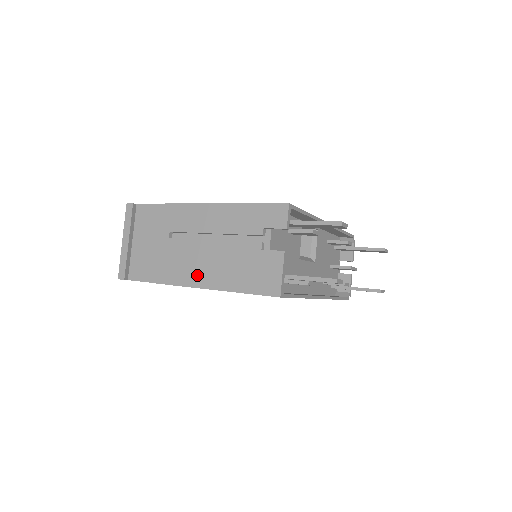
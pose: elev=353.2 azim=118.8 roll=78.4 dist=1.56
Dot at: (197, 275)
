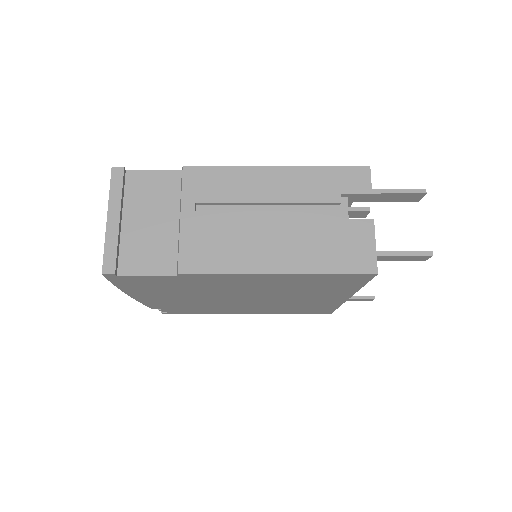
Dot at: (249, 257)
